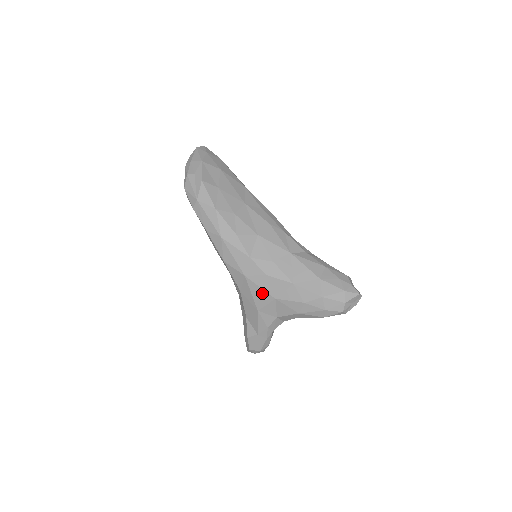
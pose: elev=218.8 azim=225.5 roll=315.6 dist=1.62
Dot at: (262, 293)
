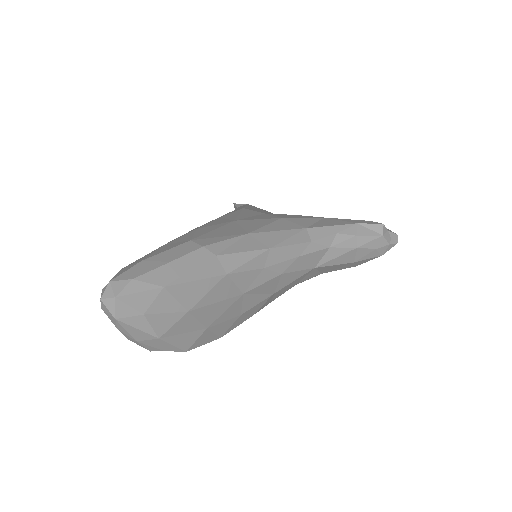
Dot at: occluded
